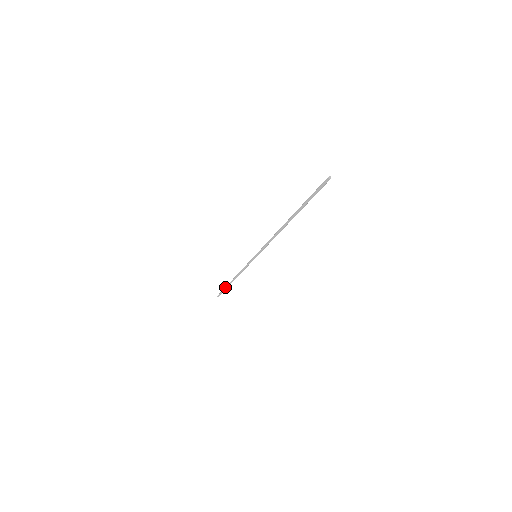
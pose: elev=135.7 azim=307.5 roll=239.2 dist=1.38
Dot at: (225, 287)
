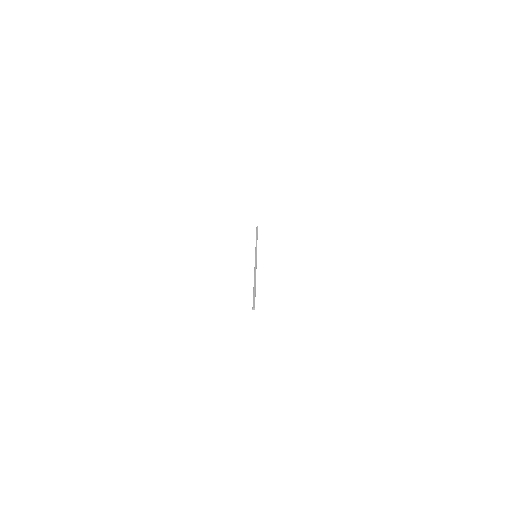
Dot at: (256, 232)
